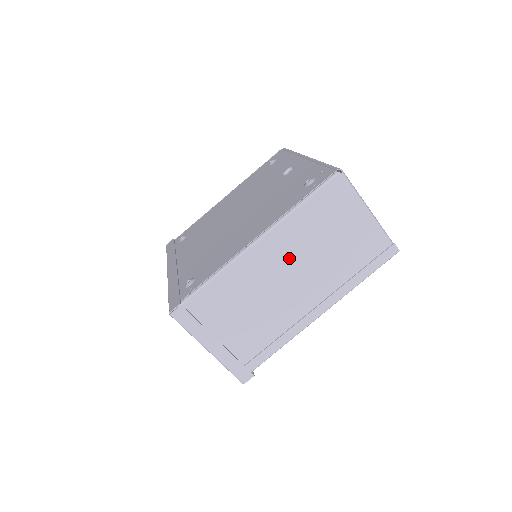
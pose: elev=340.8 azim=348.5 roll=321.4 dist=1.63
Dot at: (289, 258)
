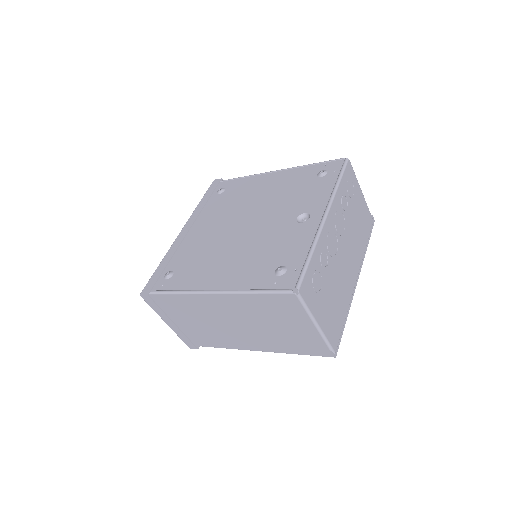
Dot at: (236, 314)
